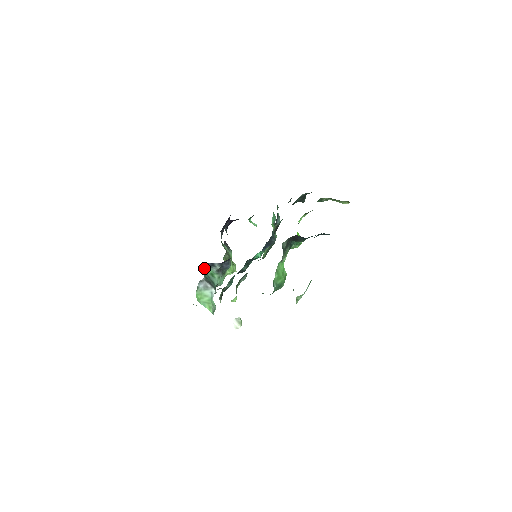
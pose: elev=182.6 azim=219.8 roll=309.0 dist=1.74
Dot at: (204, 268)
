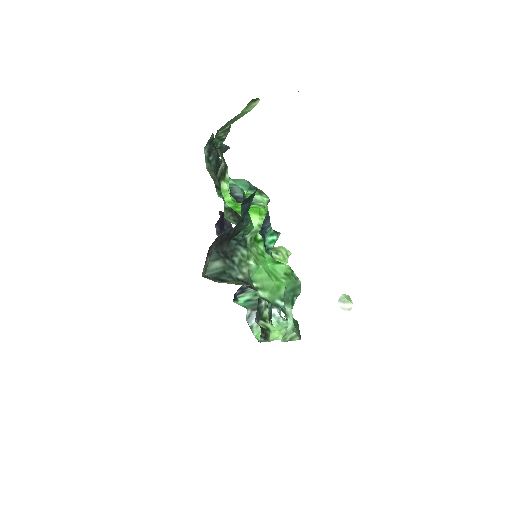
Dot at: (240, 299)
